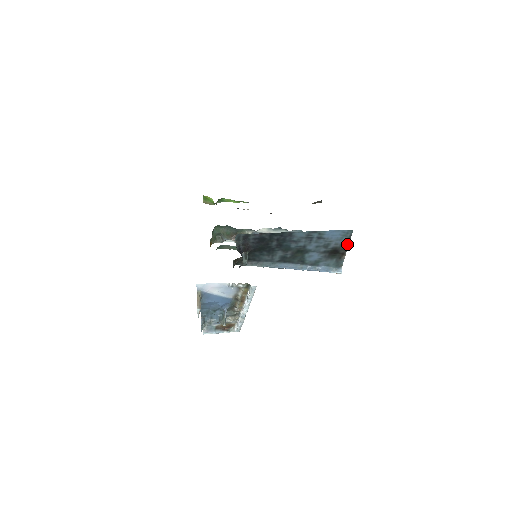
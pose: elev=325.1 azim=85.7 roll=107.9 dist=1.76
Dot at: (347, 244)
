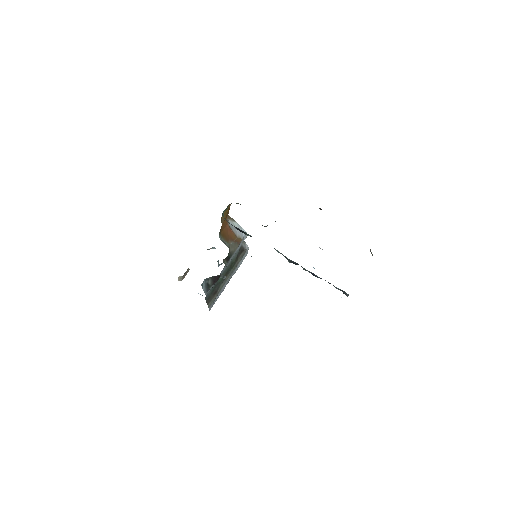
Dot at: occluded
